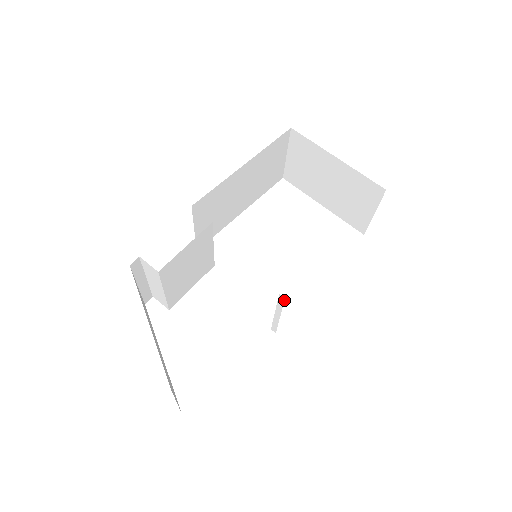
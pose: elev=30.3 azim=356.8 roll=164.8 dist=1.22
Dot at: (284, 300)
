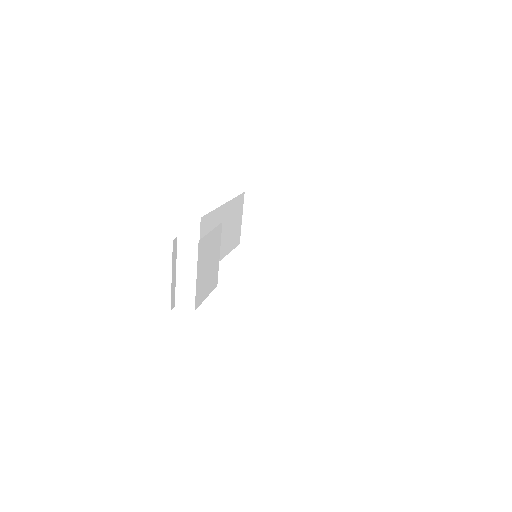
Dot at: occluded
